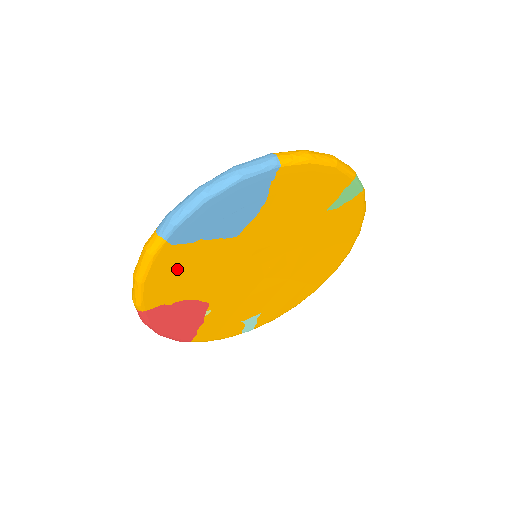
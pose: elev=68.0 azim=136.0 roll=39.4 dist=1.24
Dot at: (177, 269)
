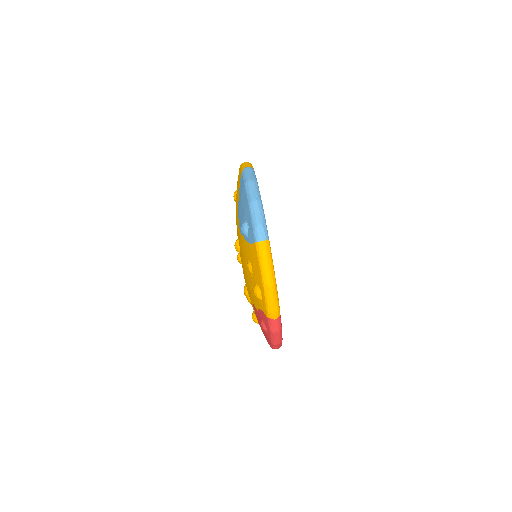
Dot at: occluded
